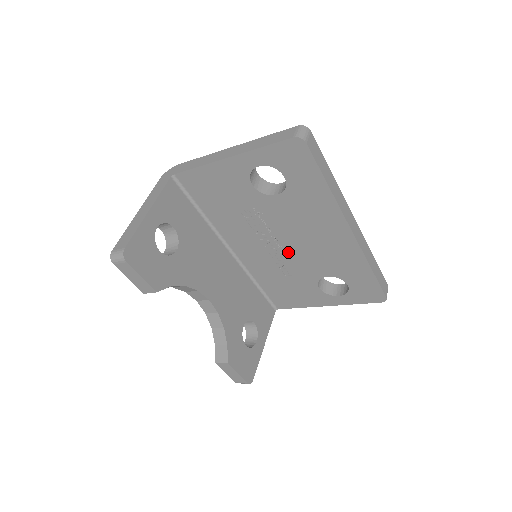
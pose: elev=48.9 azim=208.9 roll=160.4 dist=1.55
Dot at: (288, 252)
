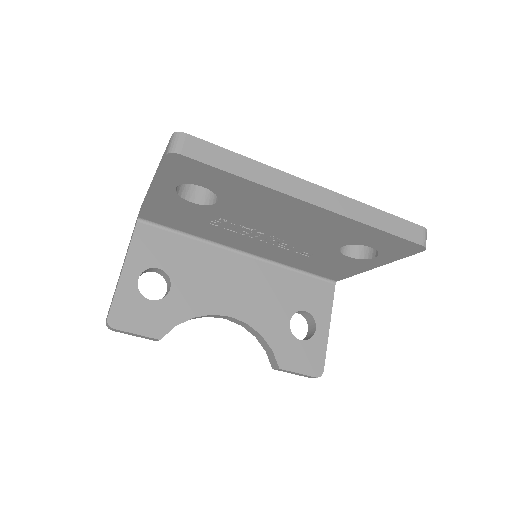
Dot at: (285, 239)
